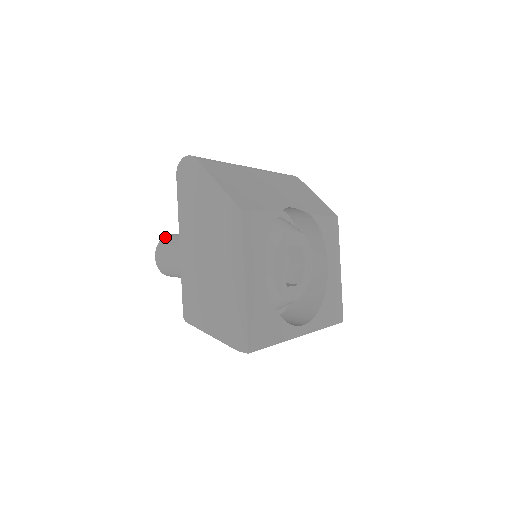
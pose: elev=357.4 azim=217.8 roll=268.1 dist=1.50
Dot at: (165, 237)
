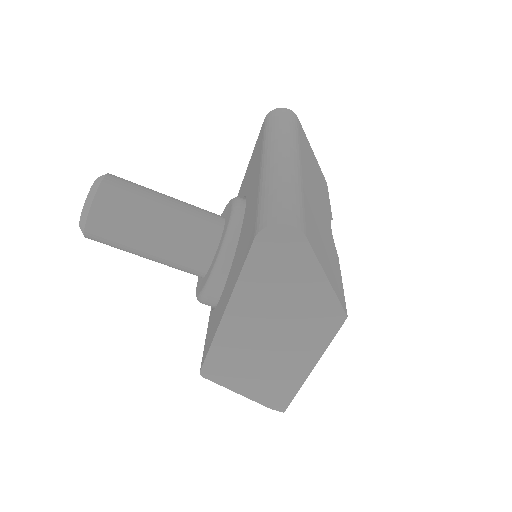
Dot at: (102, 195)
